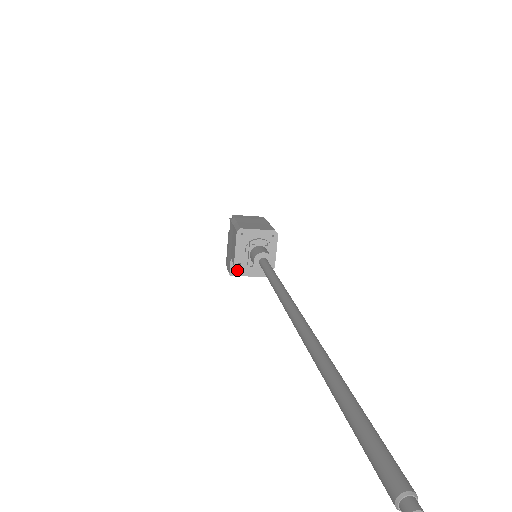
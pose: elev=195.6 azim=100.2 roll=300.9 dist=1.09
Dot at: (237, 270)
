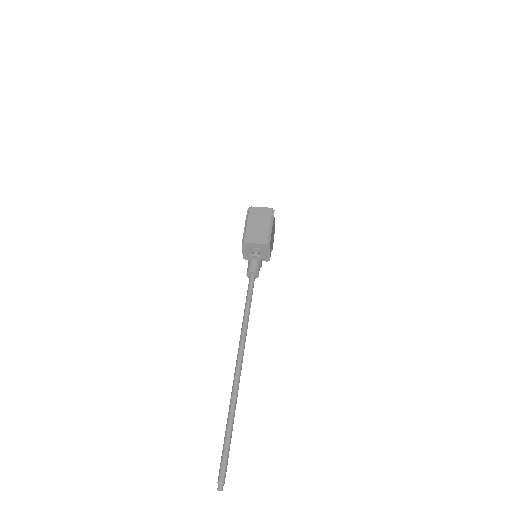
Dot at: occluded
